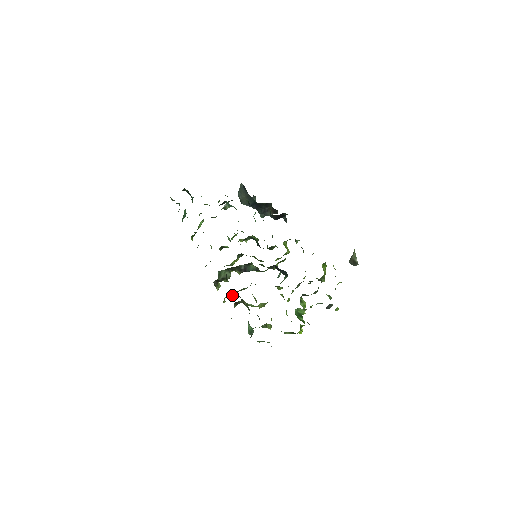
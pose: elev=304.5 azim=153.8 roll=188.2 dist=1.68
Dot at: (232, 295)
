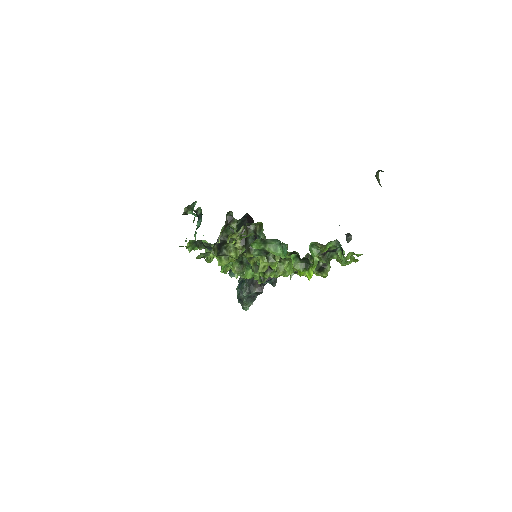
Dot at: occluded
